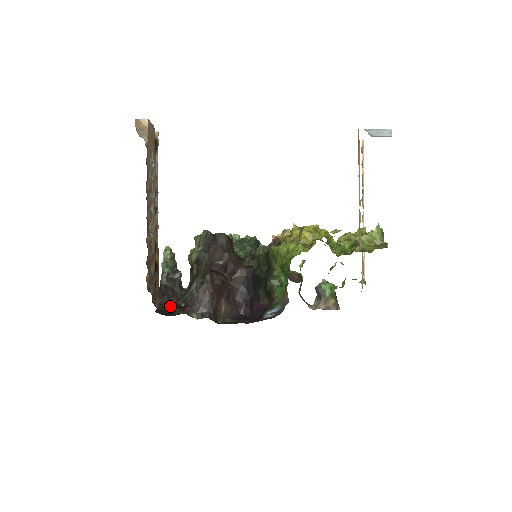
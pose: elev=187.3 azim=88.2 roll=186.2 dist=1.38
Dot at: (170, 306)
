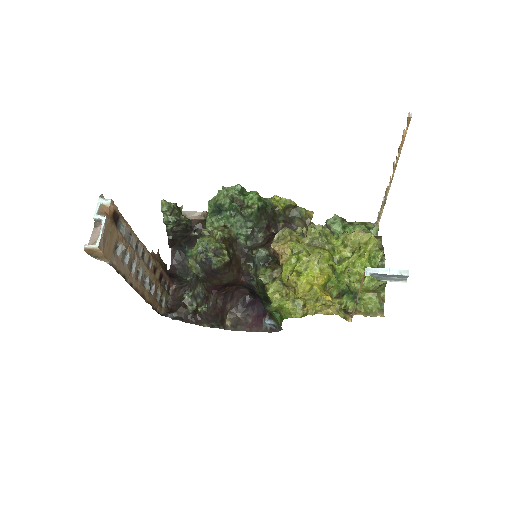
Dot at: (182, 246)
